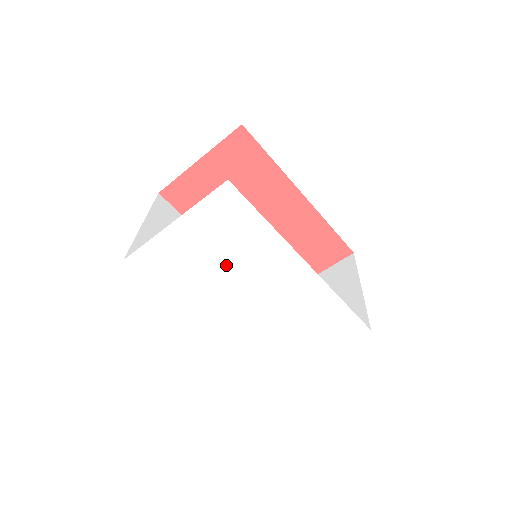
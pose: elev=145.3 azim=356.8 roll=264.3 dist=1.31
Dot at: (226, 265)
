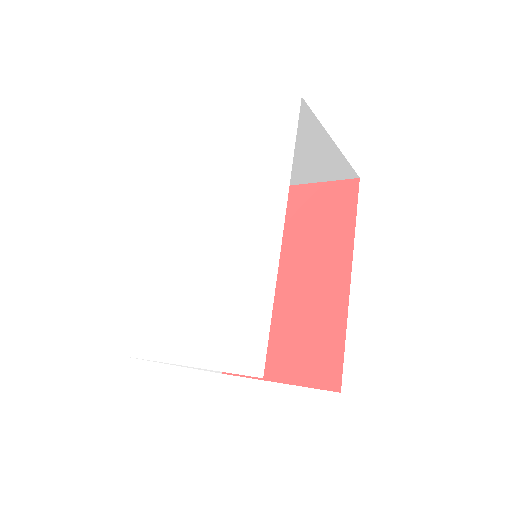
Dot at: (226, 178)
